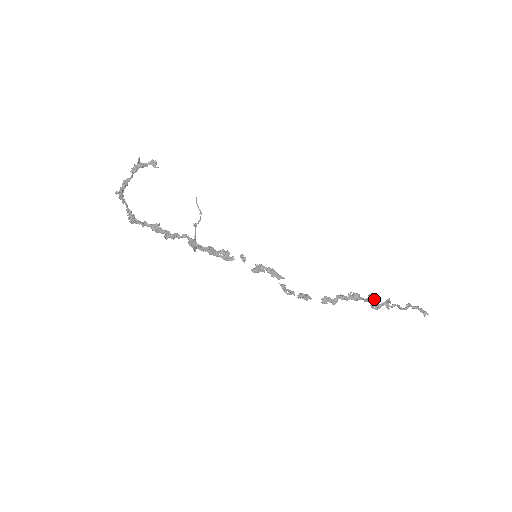
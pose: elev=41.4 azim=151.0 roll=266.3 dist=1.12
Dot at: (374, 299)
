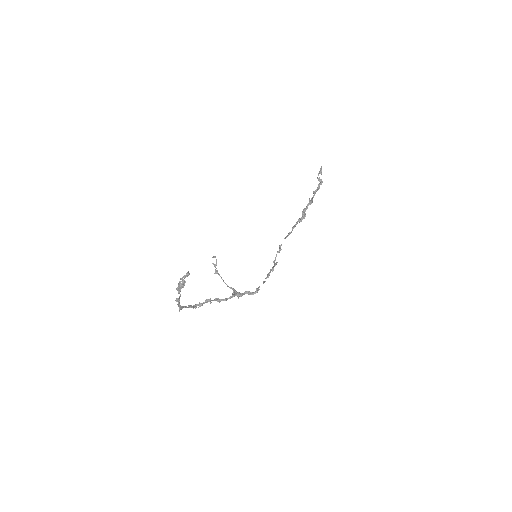
Dot at: (306, 209)
